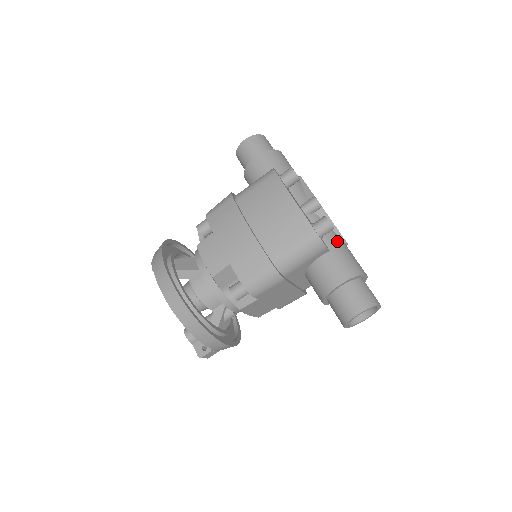
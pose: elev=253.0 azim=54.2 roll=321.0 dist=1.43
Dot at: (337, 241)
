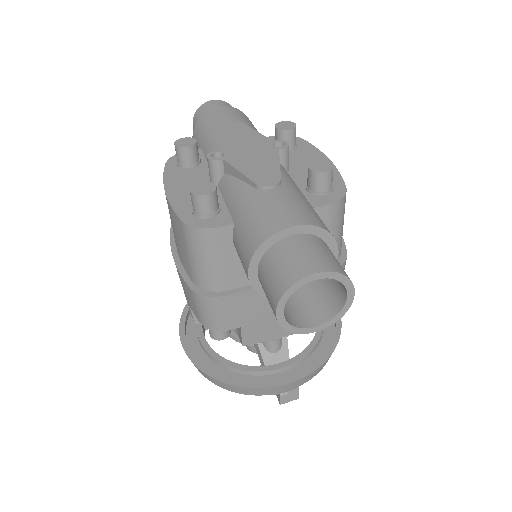
Dot at: (244, 199)
